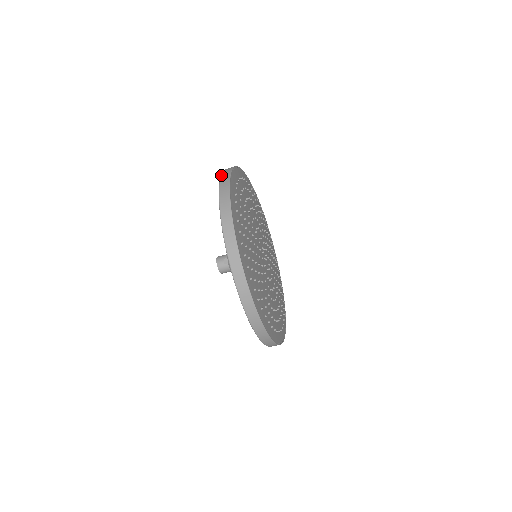
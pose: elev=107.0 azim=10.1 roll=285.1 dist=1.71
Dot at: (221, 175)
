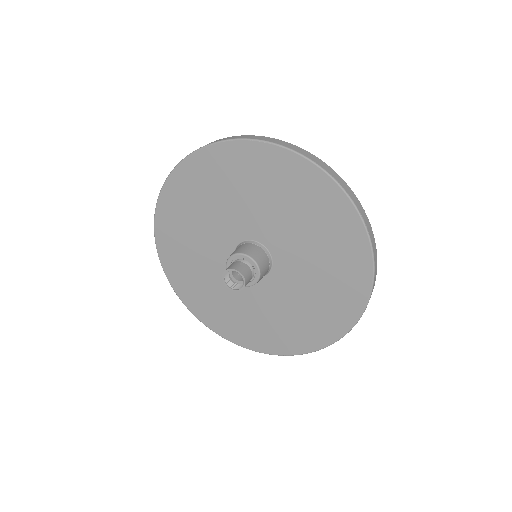
Dot at: (214, 142)
